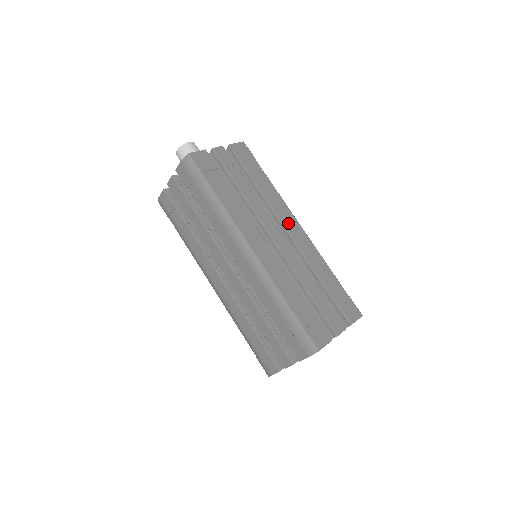
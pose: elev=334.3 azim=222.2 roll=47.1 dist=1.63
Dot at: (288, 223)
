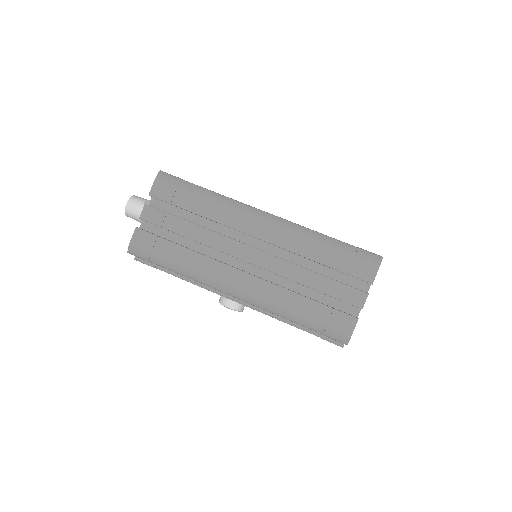
Dot at: occluded
